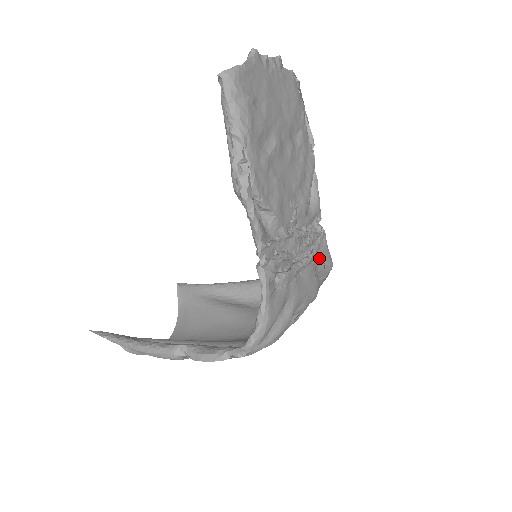
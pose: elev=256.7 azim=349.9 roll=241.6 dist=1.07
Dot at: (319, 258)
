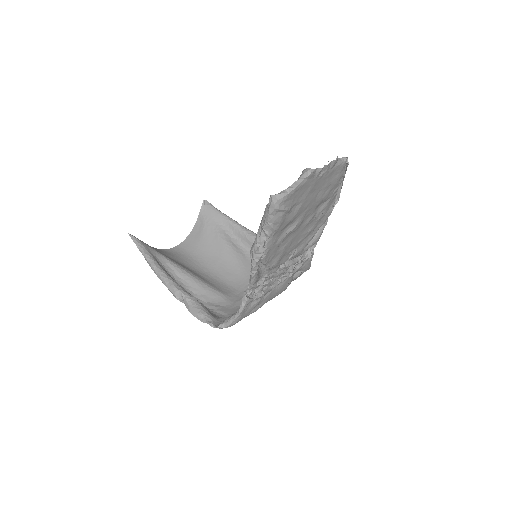
Dot at: (299, 269)
